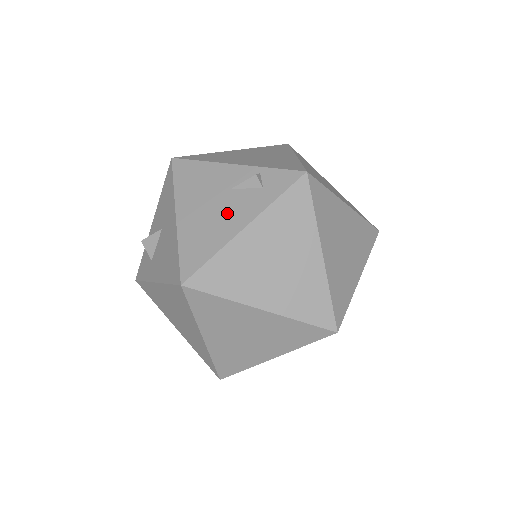
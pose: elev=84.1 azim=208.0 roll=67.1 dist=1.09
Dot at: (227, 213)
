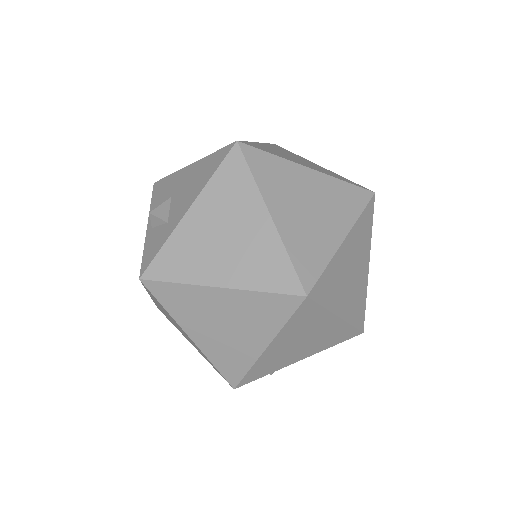
Dot at: occluded
